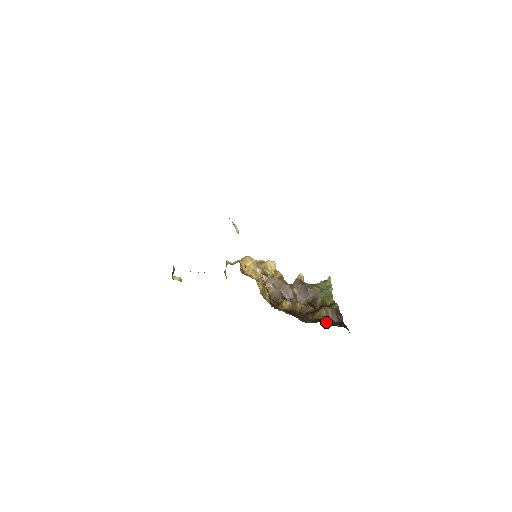
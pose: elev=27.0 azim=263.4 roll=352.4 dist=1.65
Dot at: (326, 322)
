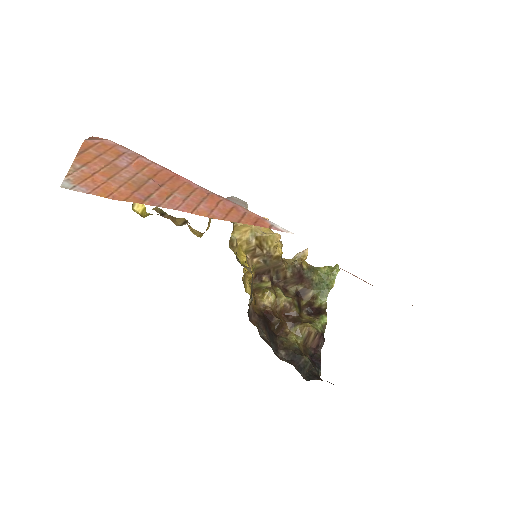
Dot at: (300, 365)
